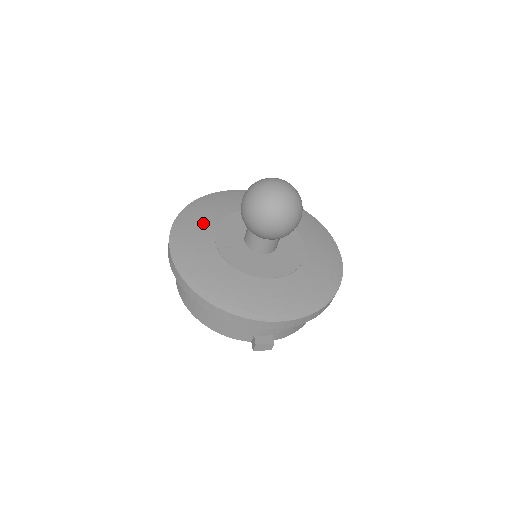
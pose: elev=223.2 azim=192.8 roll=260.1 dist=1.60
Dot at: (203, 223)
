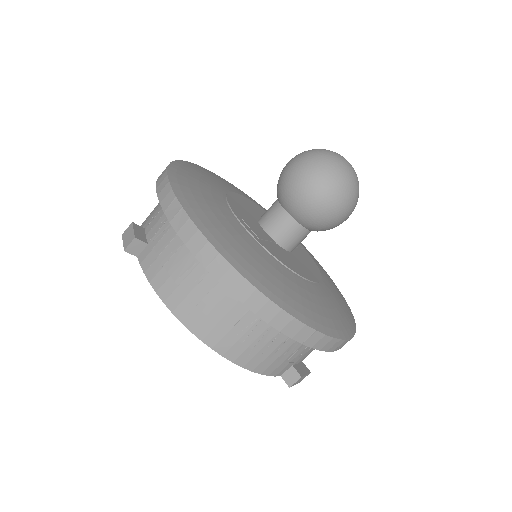
Dot at: (213, 201)
